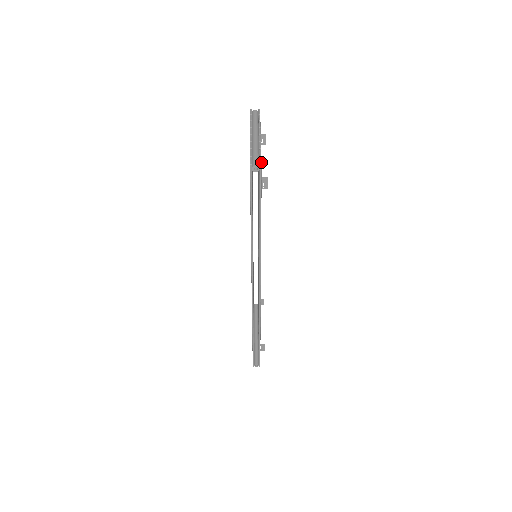
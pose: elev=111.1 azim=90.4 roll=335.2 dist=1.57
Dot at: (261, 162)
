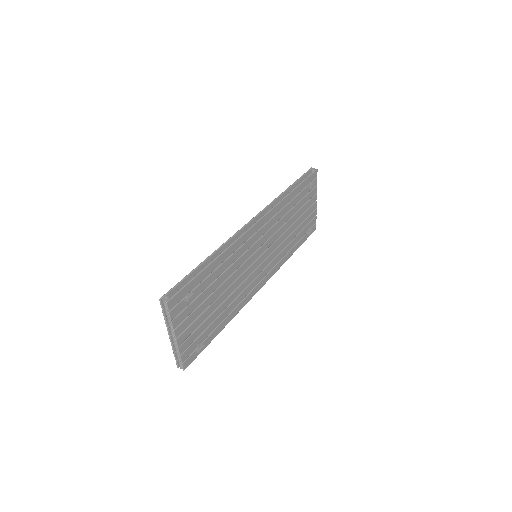
Dot at: (317, 171)
